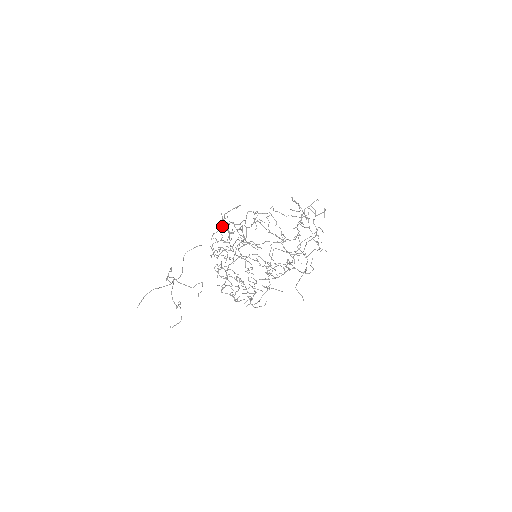
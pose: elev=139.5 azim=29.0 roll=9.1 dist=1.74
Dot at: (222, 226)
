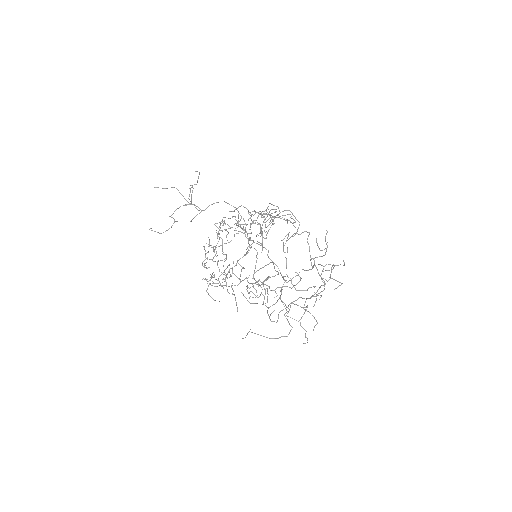
Dot at: (265, 214)
